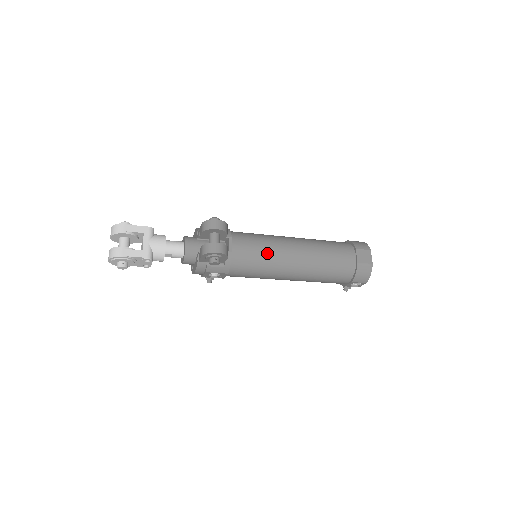
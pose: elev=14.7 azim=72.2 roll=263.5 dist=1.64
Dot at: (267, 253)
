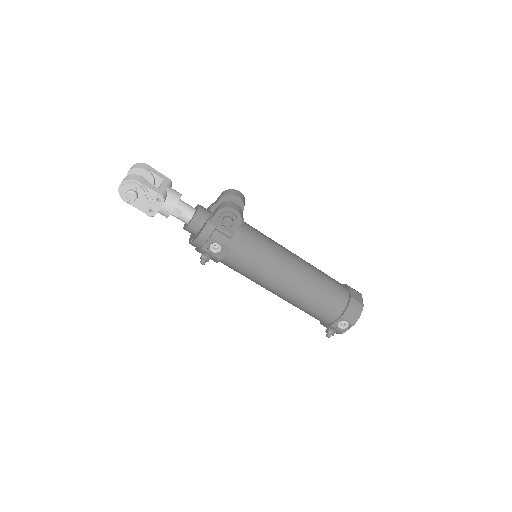
Dot at: (272, 247)
